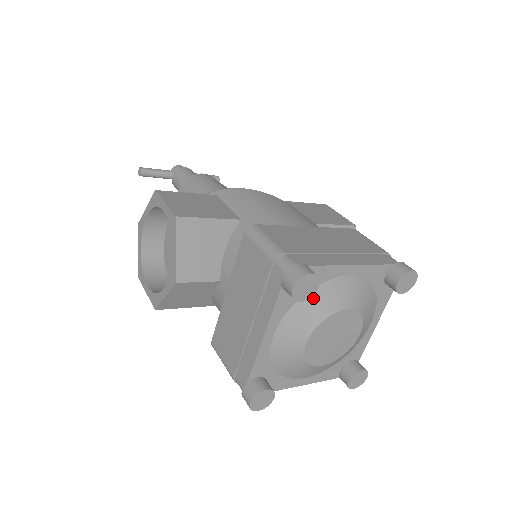
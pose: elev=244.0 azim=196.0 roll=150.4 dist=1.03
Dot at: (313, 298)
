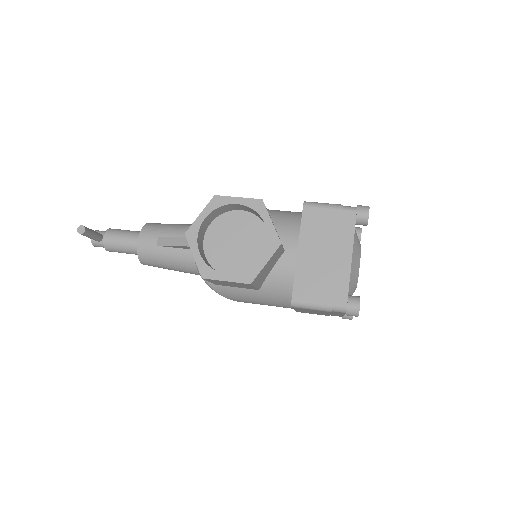
Dot at: (355, 234)
